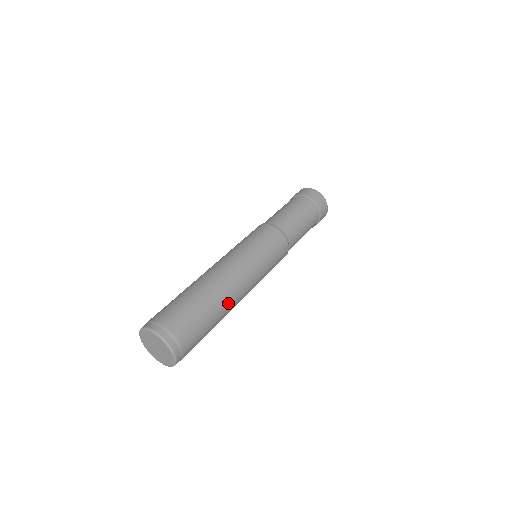
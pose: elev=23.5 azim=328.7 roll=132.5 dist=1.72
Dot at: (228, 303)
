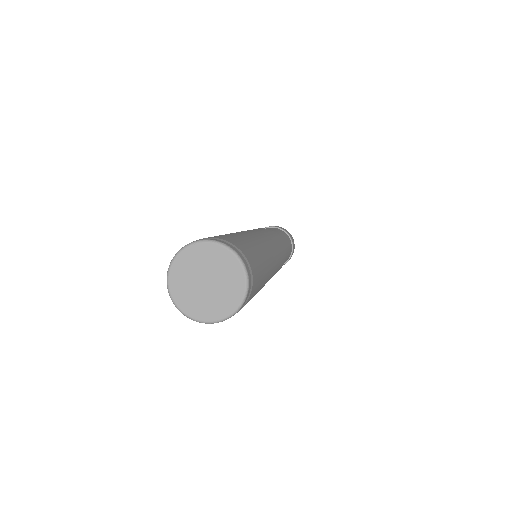
Dot at: (269, 264)
